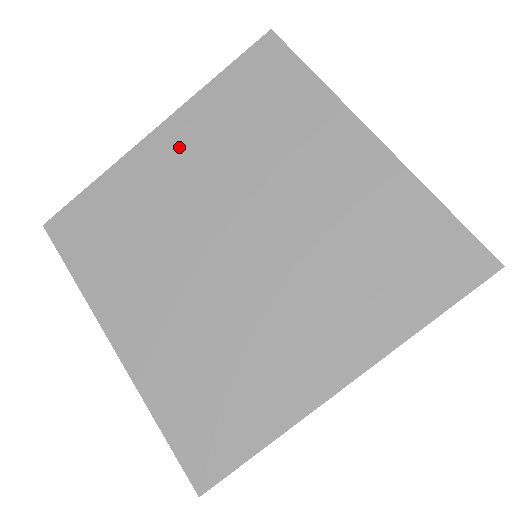
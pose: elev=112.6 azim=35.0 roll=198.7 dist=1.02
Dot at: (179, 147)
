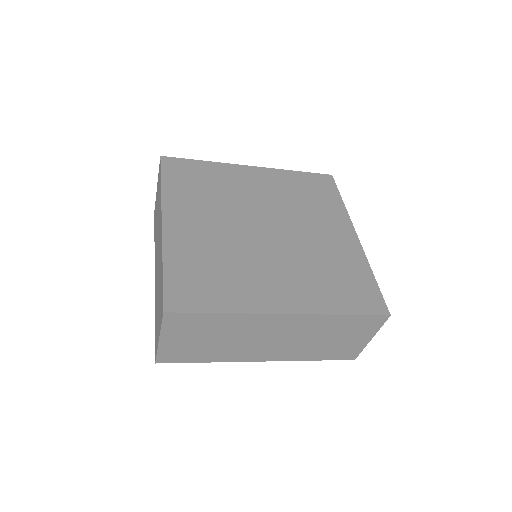
Dot at: (260, 179)
